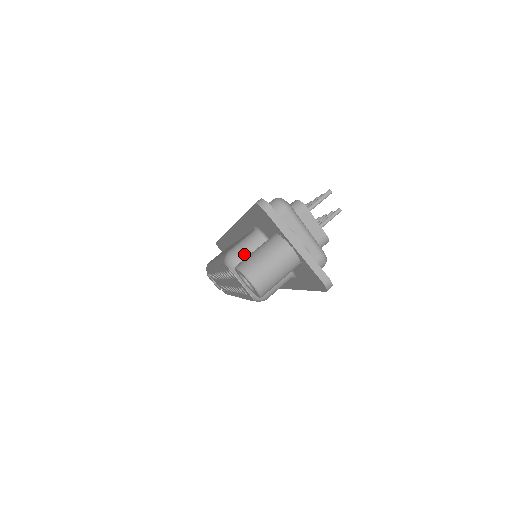
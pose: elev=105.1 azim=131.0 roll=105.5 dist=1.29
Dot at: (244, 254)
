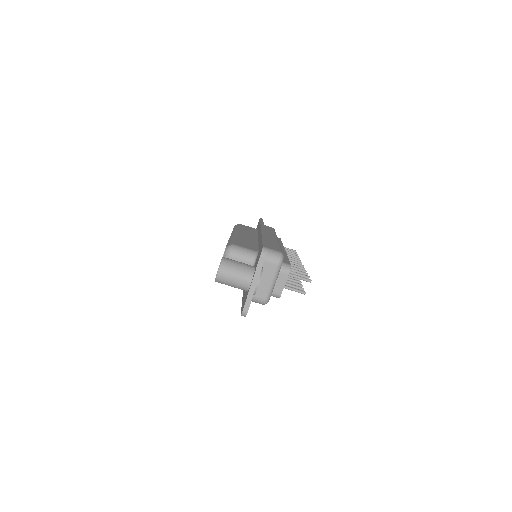
Dot at: (237, 255)
